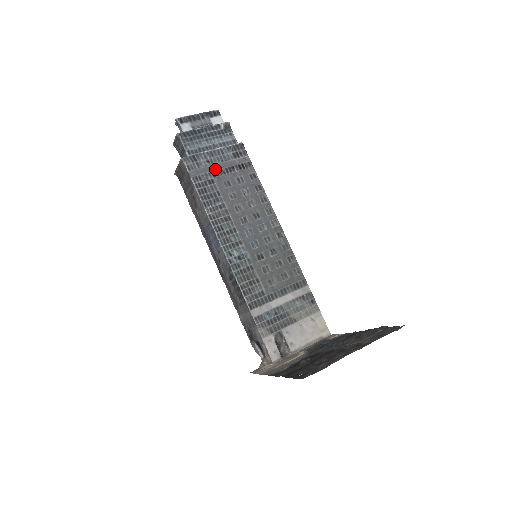
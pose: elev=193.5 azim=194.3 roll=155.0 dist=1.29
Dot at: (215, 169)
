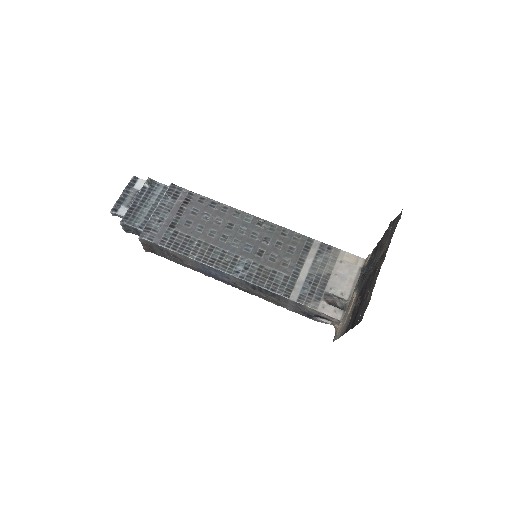
Dot at: (169, 222)
